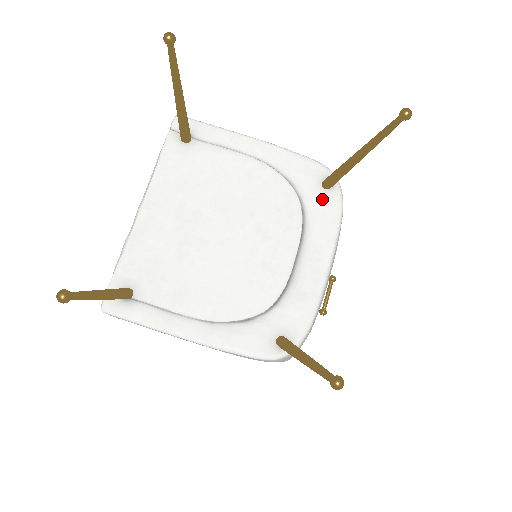
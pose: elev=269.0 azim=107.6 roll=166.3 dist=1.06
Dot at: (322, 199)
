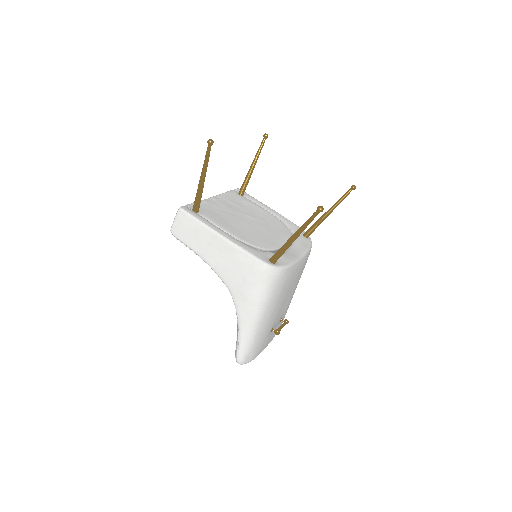
Dot at: (302, 238)
